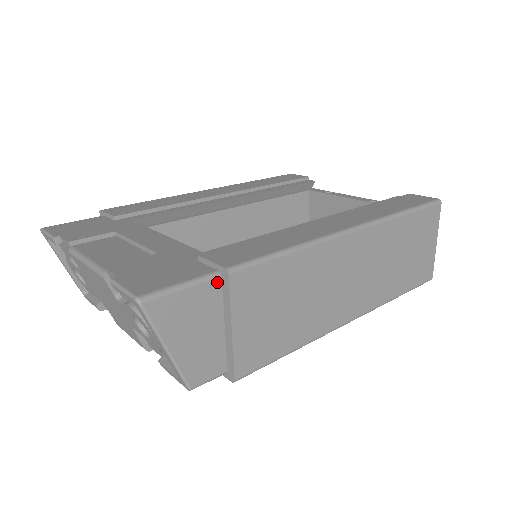
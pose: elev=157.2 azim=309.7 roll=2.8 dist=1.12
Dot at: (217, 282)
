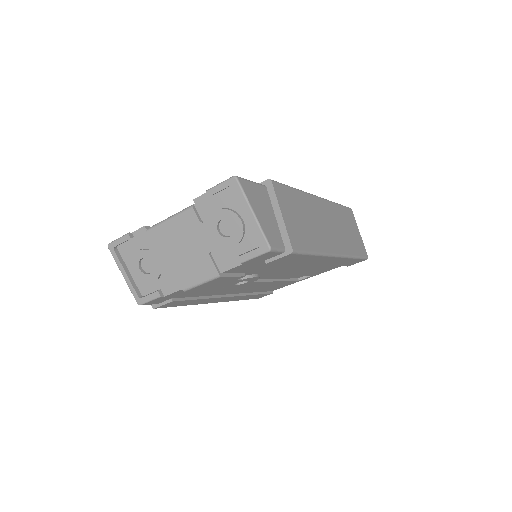
Dot at: (265, 189)
